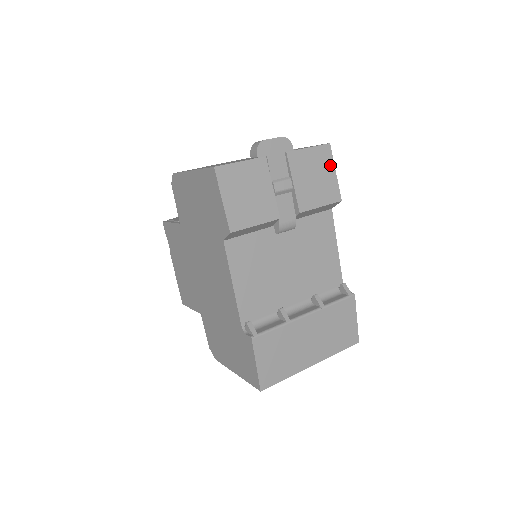
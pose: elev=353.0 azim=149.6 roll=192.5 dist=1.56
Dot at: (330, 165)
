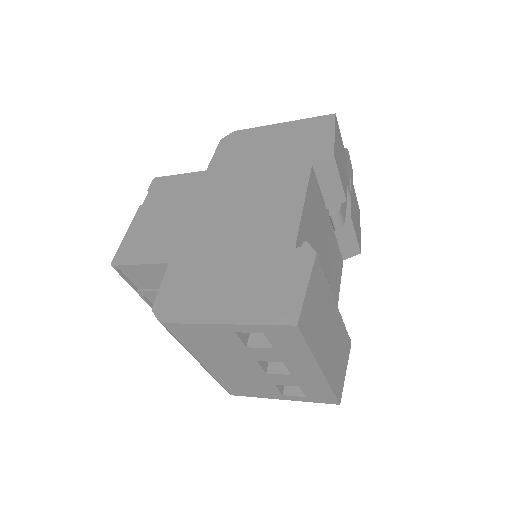
Dot at: (359, 223)
